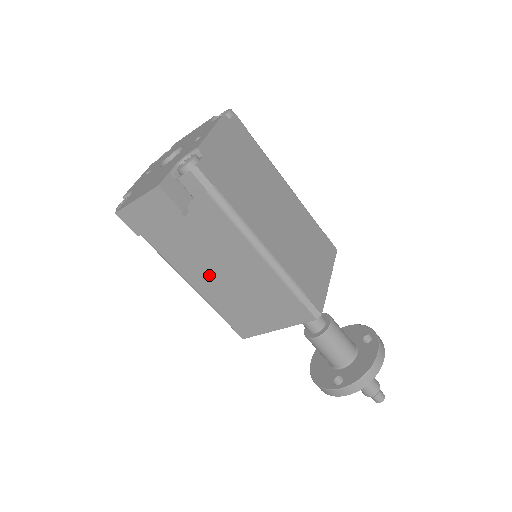
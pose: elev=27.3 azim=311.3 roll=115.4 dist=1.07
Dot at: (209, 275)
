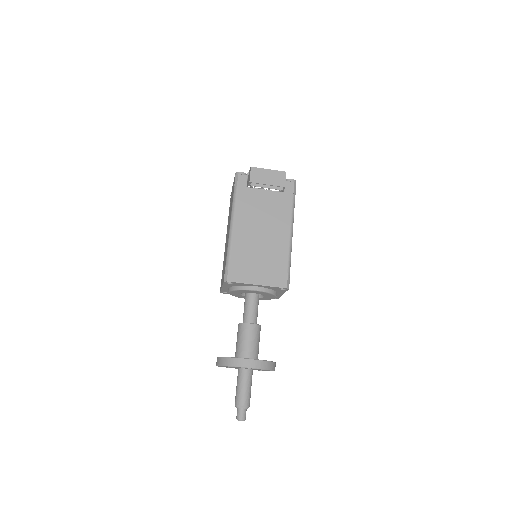
Dot at: (251, 230)
